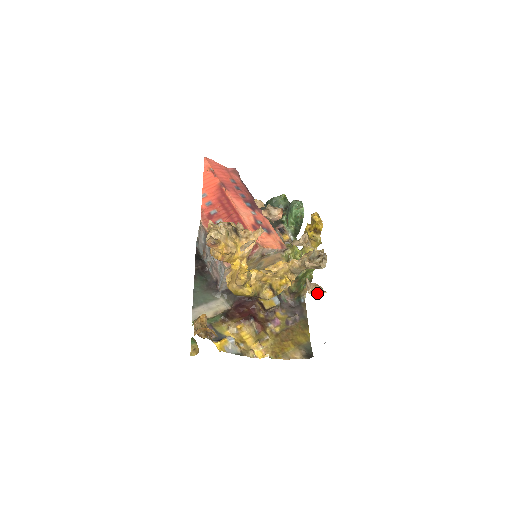
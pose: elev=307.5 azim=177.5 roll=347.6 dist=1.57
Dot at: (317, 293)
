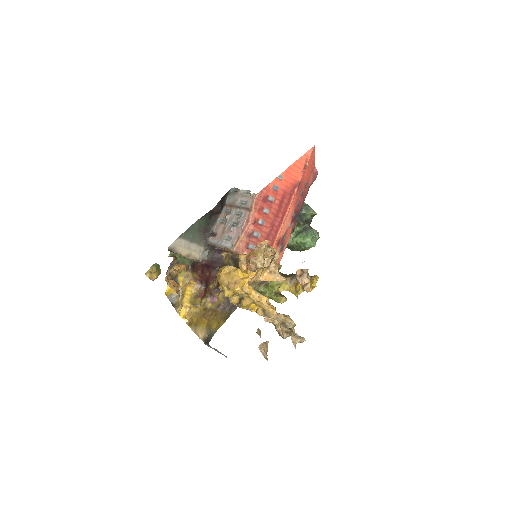
Dot at: (263, 353)
